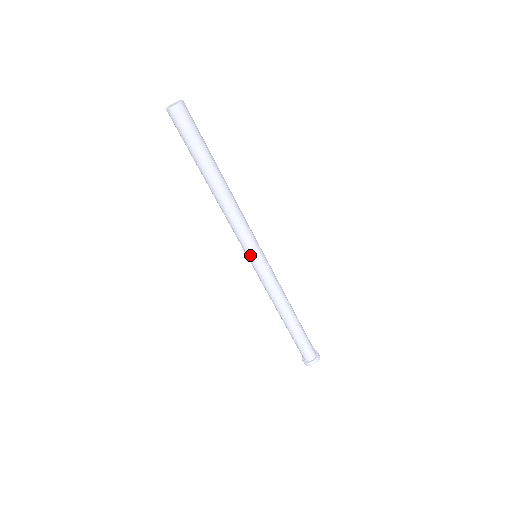
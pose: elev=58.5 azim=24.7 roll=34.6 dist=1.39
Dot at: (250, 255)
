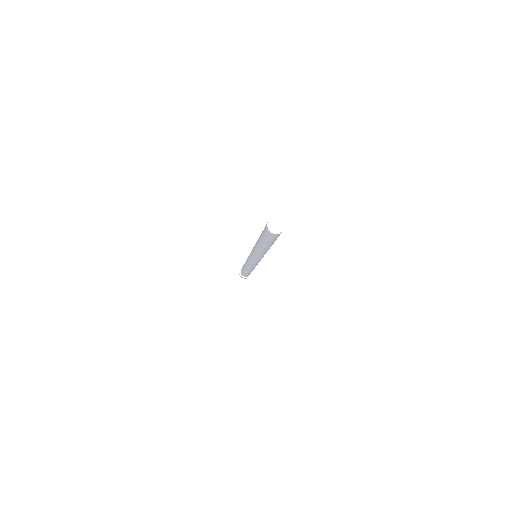
Dot at: (254, 261)
